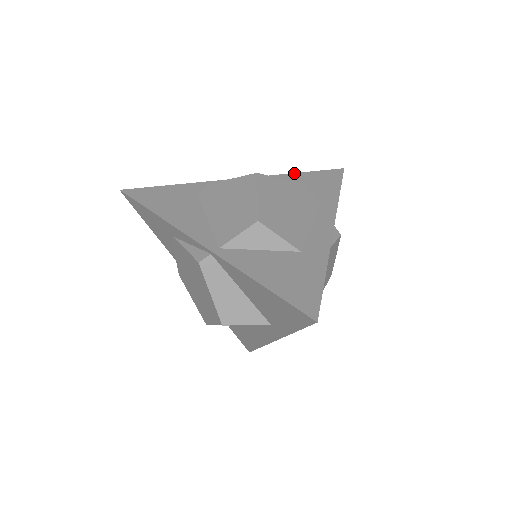
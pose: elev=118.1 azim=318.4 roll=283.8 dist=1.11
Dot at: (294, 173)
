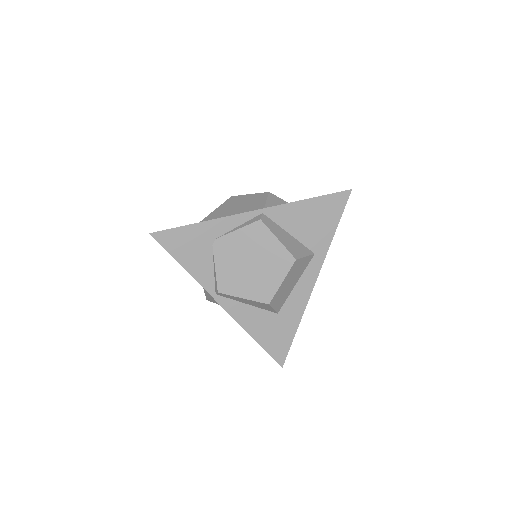
Dot at: occluded
